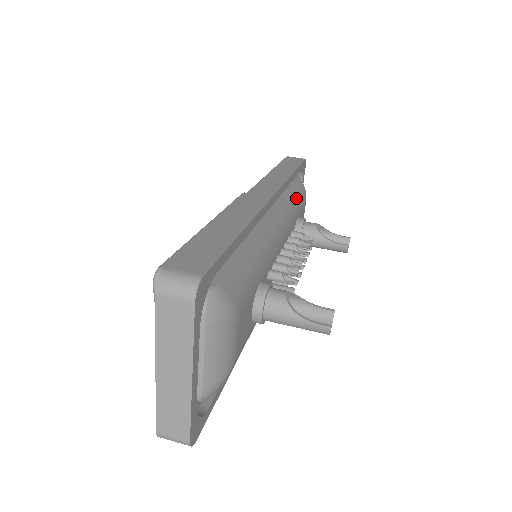
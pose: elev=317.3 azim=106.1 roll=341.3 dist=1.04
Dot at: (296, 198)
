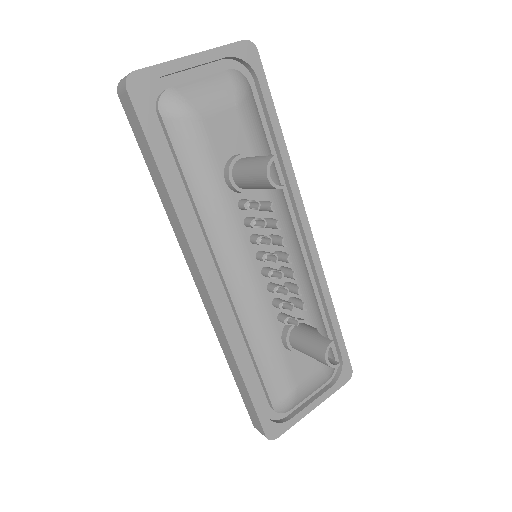
Dot at: (320, 322)
